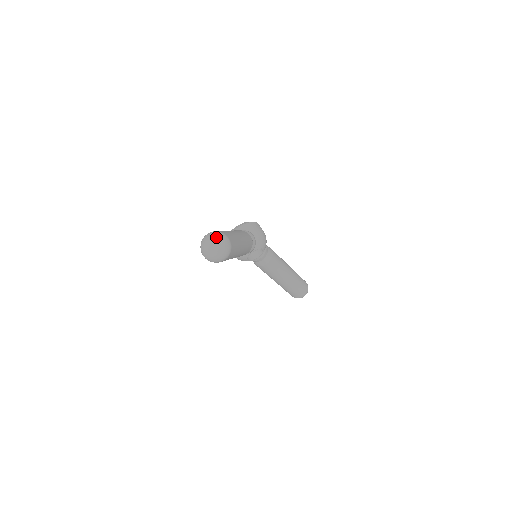
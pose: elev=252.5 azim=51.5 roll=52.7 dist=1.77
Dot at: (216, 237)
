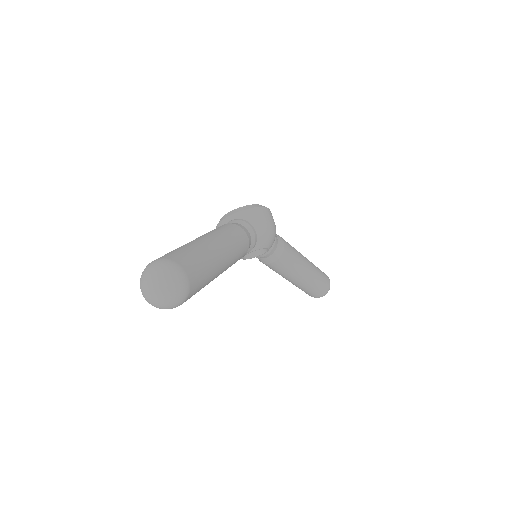
Dot at: (163, 275)
